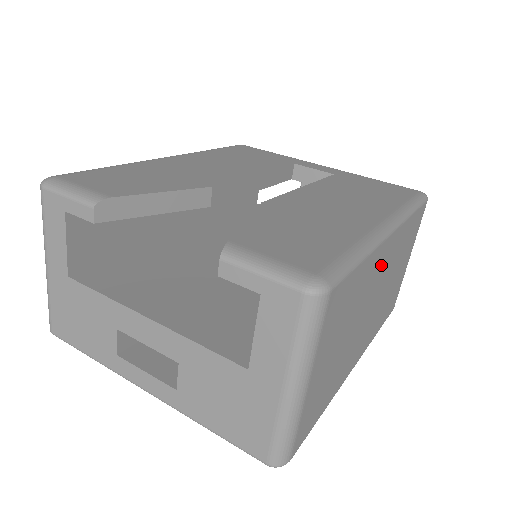
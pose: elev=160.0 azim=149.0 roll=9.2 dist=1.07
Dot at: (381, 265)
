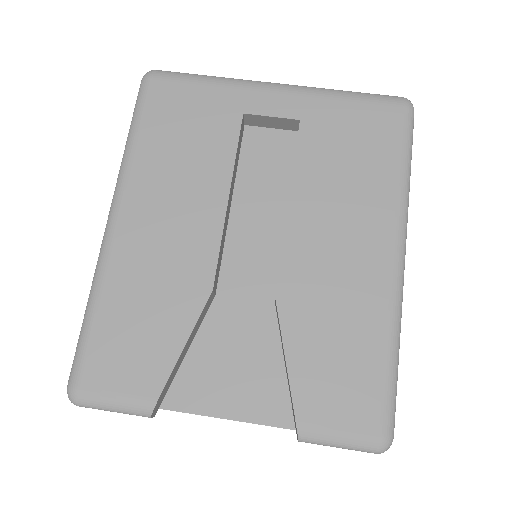
Dot at: occluded
